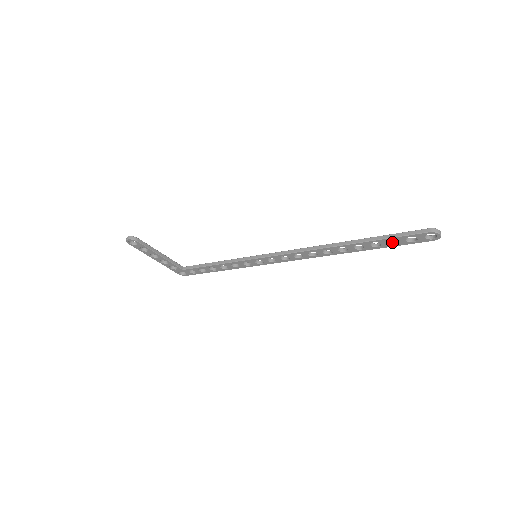
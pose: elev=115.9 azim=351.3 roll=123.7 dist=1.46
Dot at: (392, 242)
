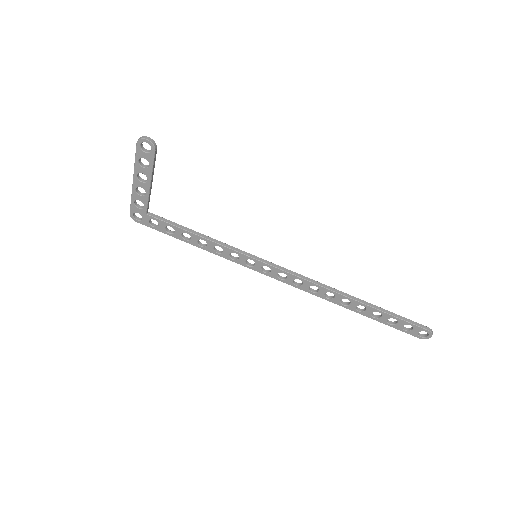
Dot at: (388, 320)
